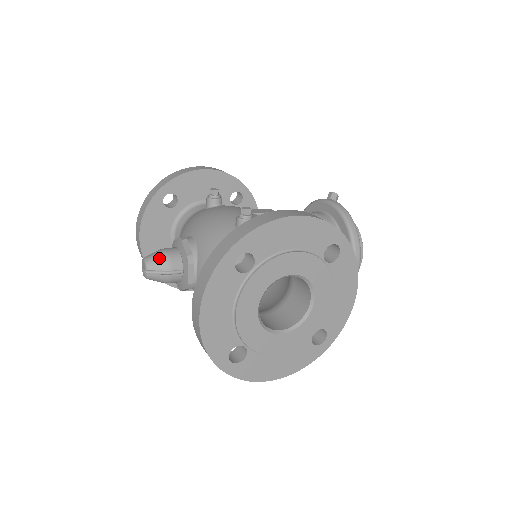
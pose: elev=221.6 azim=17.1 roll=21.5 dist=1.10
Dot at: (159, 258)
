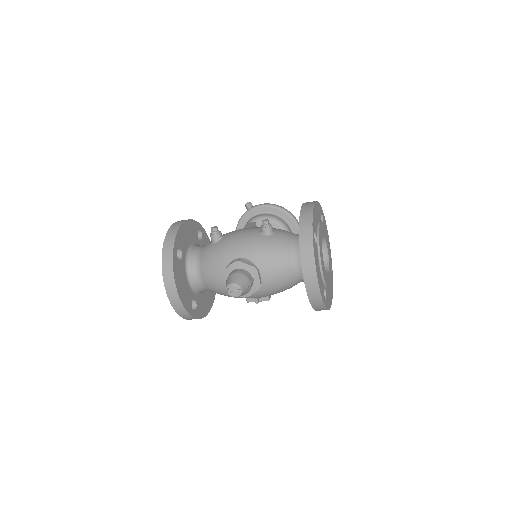
Dot at: (240, 278)
